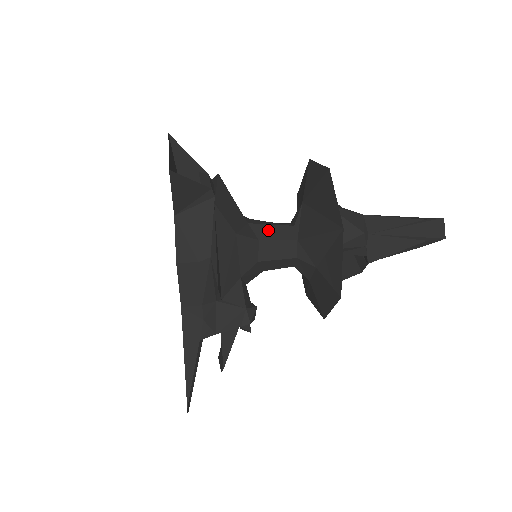
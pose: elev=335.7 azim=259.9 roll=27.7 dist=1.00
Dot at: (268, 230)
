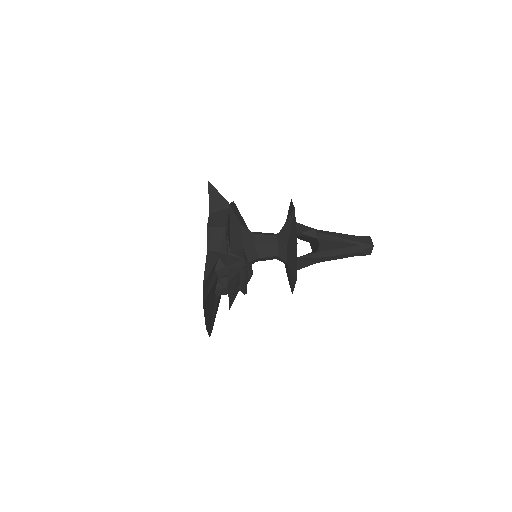
Dot at: (261, 233)
